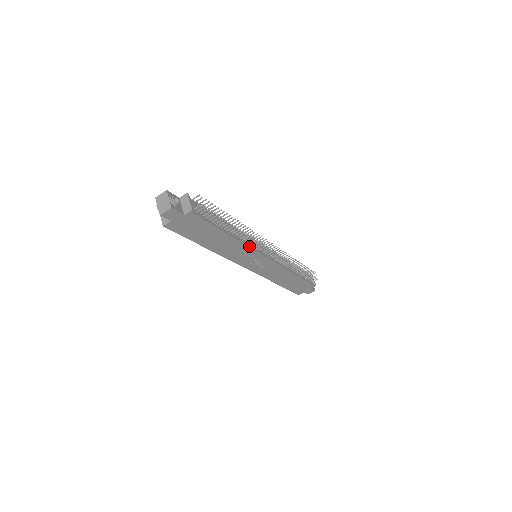
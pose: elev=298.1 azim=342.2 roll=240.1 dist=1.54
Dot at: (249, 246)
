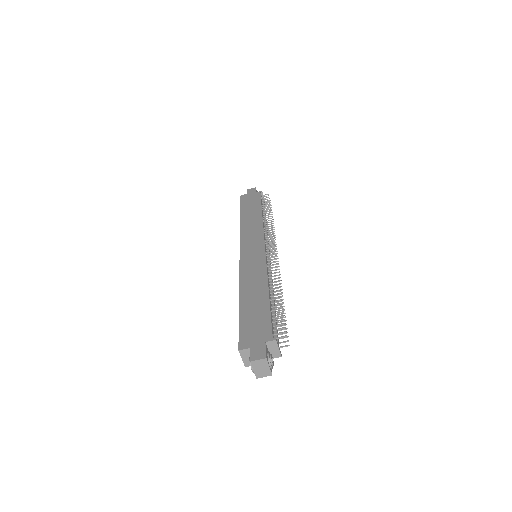
Dot at: occluded
